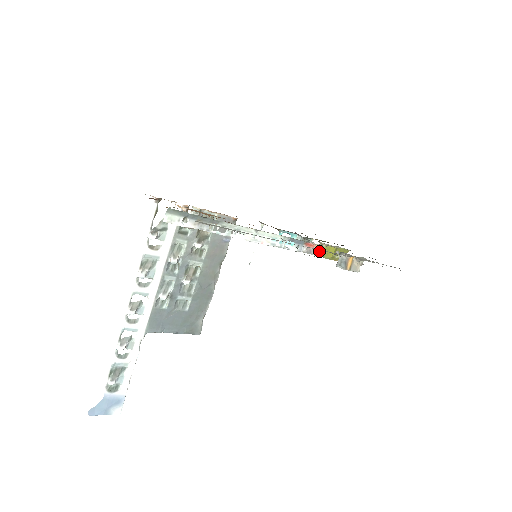
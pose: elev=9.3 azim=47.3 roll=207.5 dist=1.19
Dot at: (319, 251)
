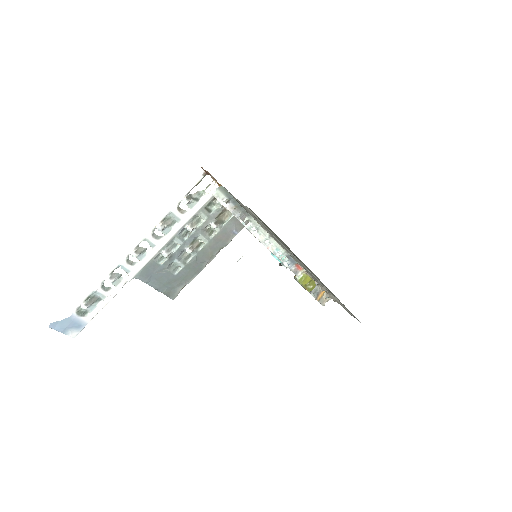
Dot at: occluded
